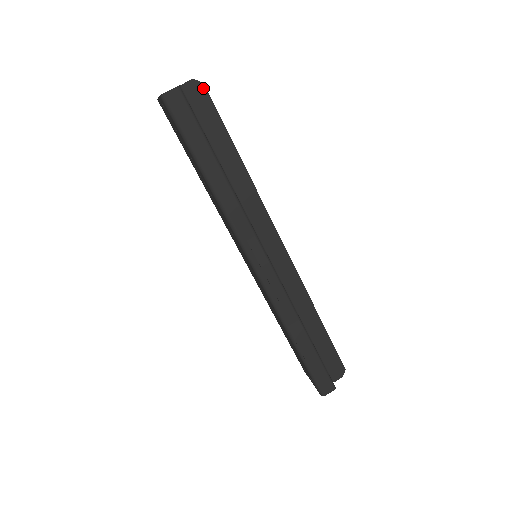
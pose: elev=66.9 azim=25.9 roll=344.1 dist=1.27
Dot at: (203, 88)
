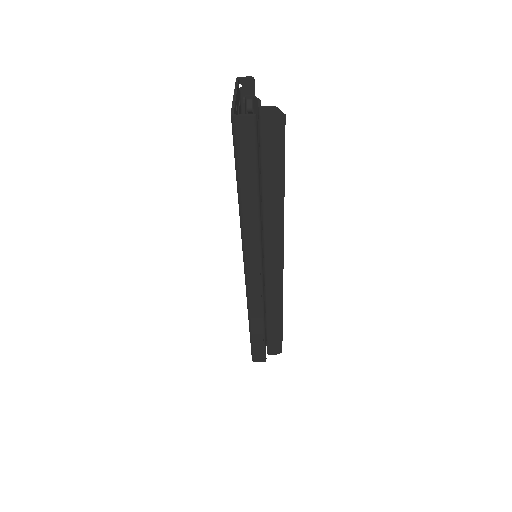
Dot at: (282, 120)
